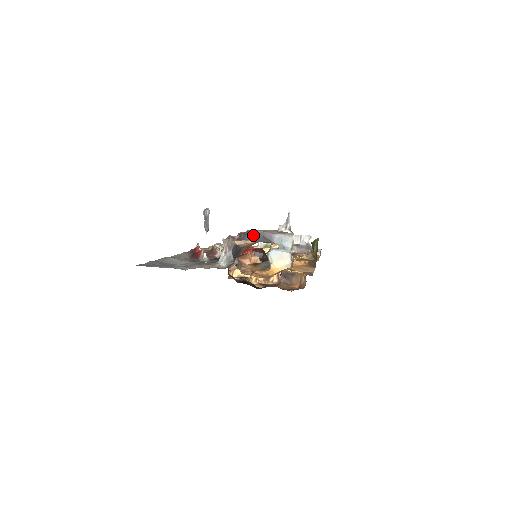
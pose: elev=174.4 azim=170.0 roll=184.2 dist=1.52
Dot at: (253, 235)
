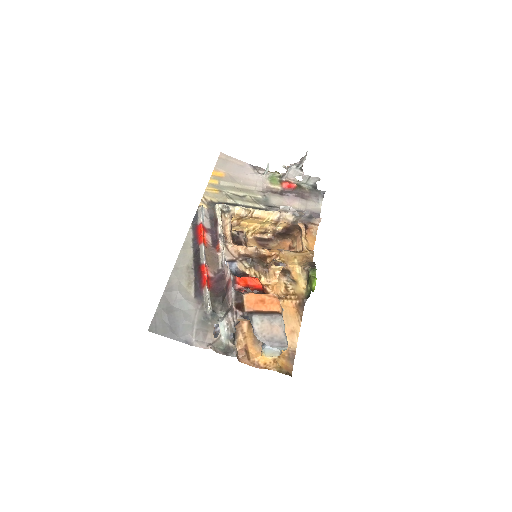
Dot at: (254, 331)
